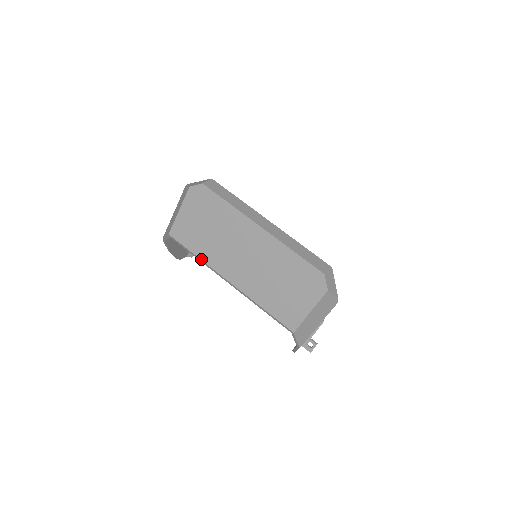
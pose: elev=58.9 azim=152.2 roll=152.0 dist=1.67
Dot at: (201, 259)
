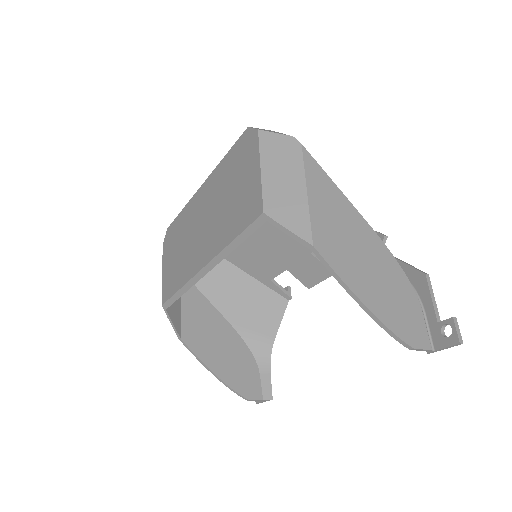
Dot at: (182, 286)
